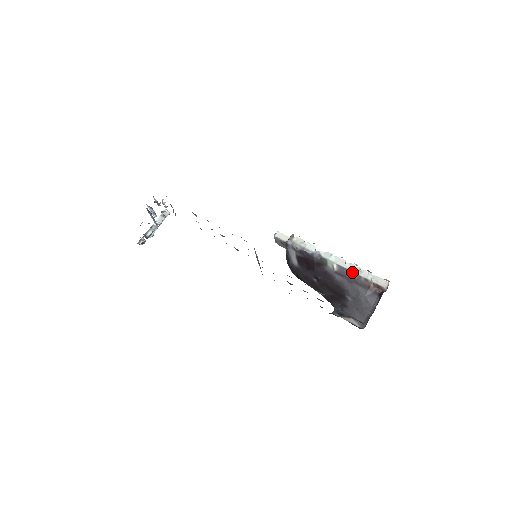
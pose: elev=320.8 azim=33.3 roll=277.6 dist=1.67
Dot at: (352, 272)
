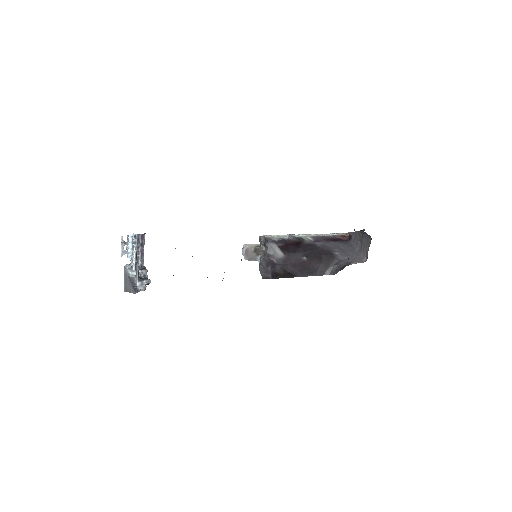
Dot at: (322, 236)
